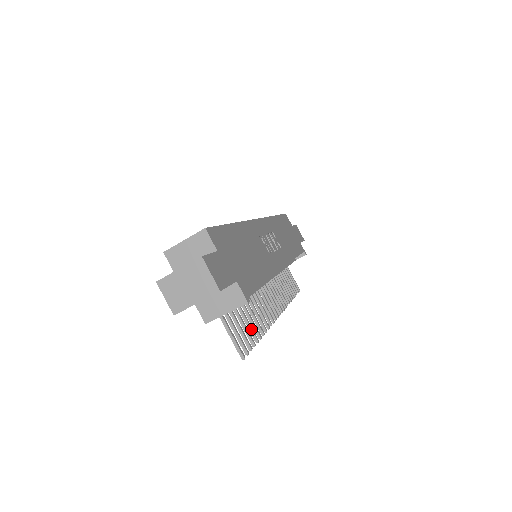
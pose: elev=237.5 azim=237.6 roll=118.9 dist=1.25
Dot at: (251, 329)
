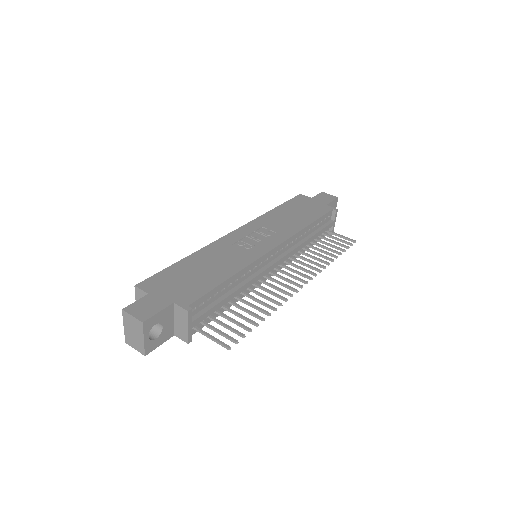
Dot at: (246, 320)
